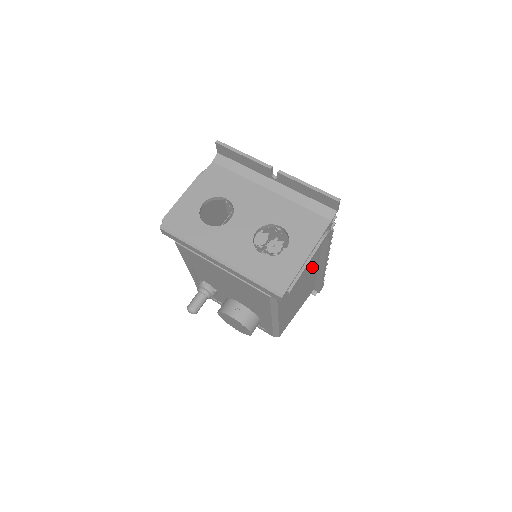
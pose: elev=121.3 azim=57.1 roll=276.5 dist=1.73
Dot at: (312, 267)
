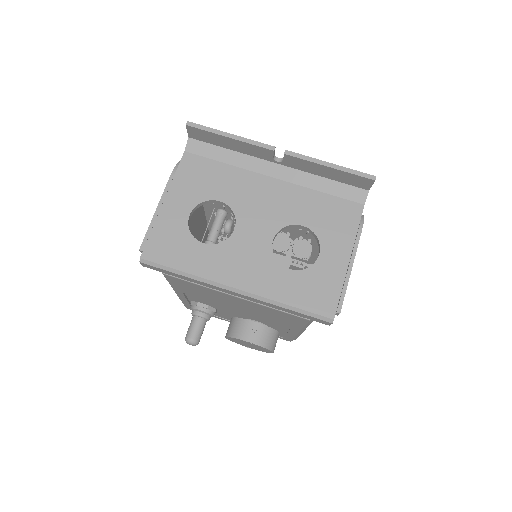
Dot at: occluded
